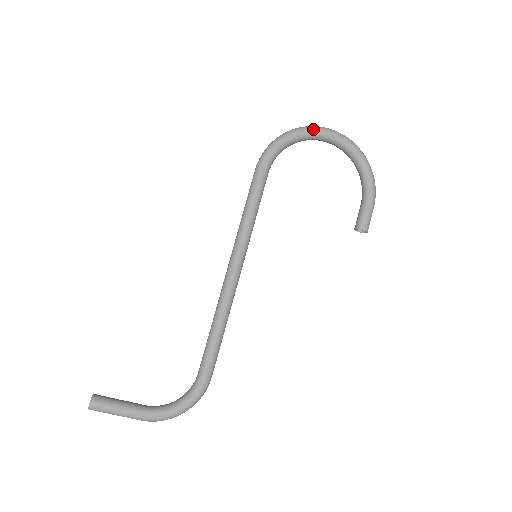
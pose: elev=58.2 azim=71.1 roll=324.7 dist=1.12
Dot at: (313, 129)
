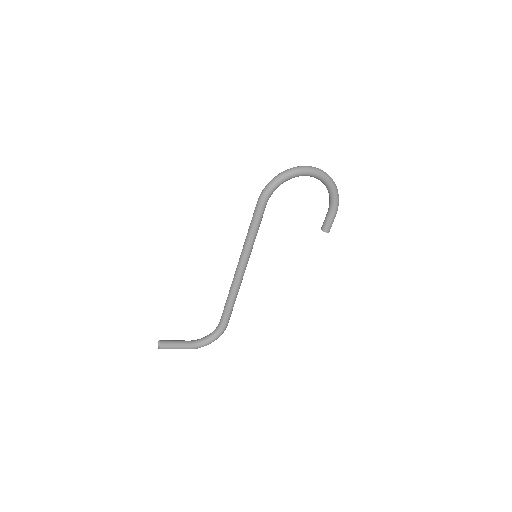
Dot at: (300, 172)
